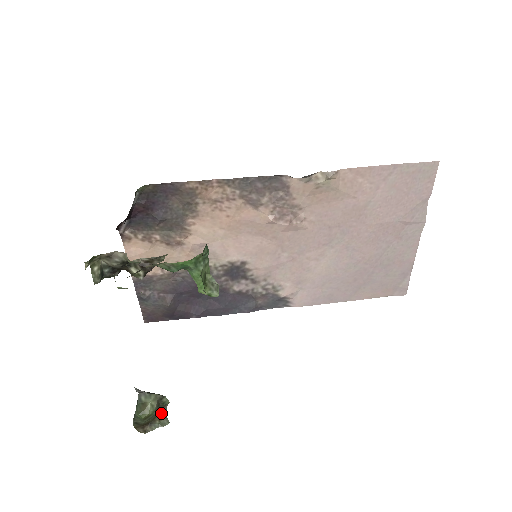
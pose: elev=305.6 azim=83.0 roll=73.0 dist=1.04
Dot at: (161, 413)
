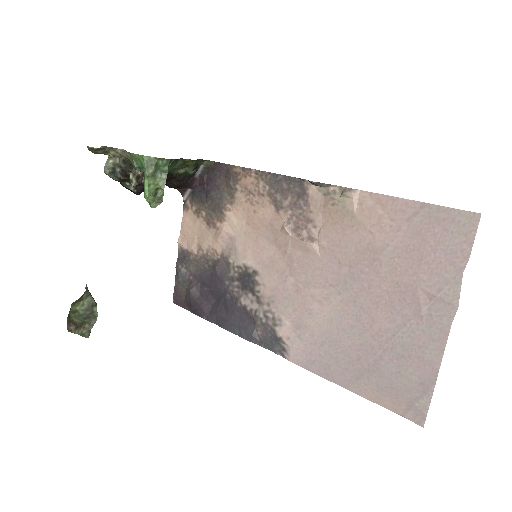
Dot at: (89, 324)
